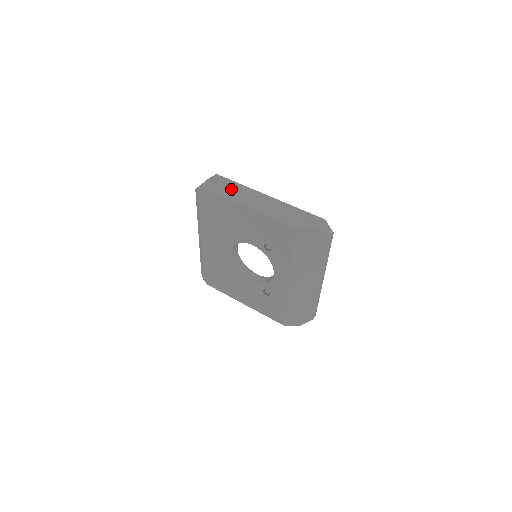
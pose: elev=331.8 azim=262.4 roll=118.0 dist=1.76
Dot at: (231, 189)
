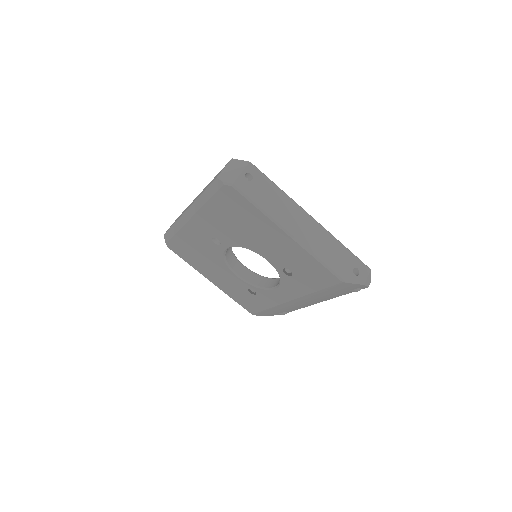
Dot at: (270, 198)
